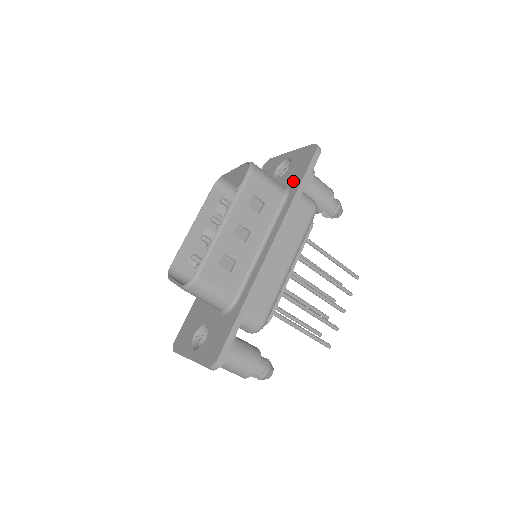
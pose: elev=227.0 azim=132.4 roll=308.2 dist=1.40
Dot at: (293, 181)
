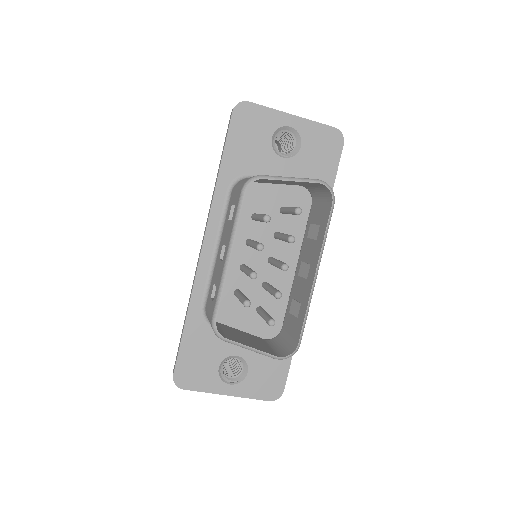
Dot at: occluded
